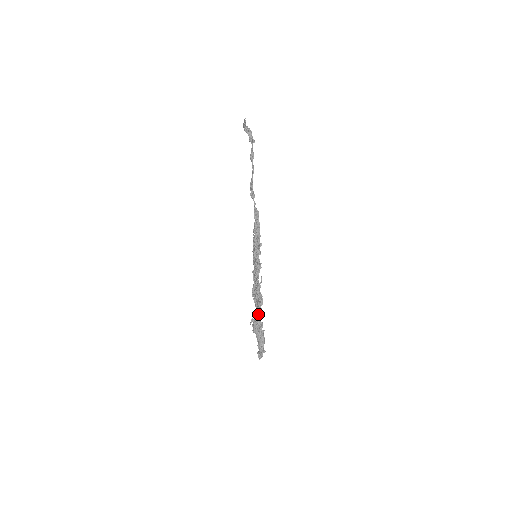
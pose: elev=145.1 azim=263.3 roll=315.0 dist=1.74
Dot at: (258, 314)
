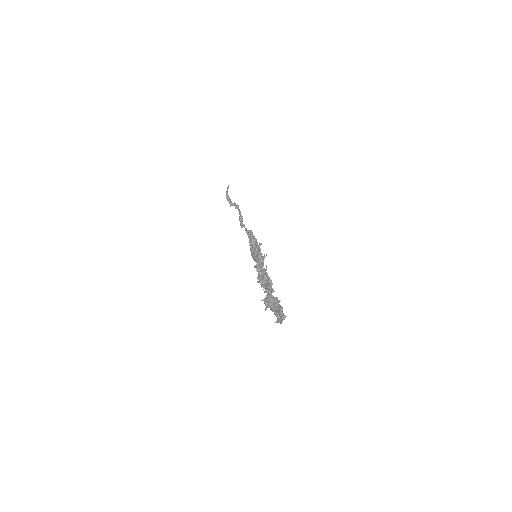
Dot at: occluded
